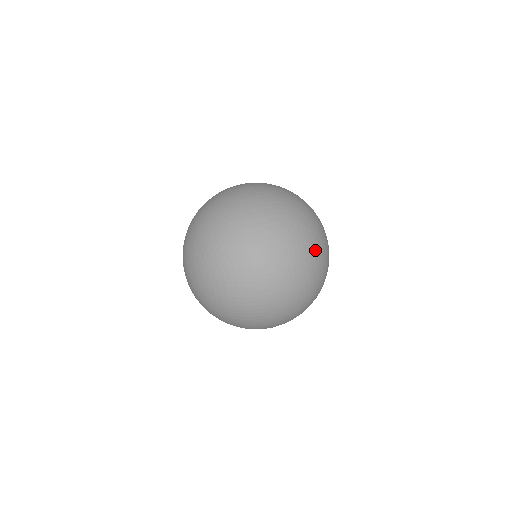
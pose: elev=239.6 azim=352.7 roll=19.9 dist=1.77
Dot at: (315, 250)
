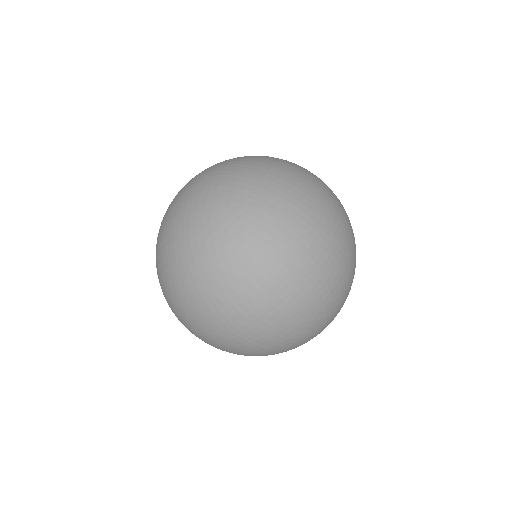
Dot at: occluded
